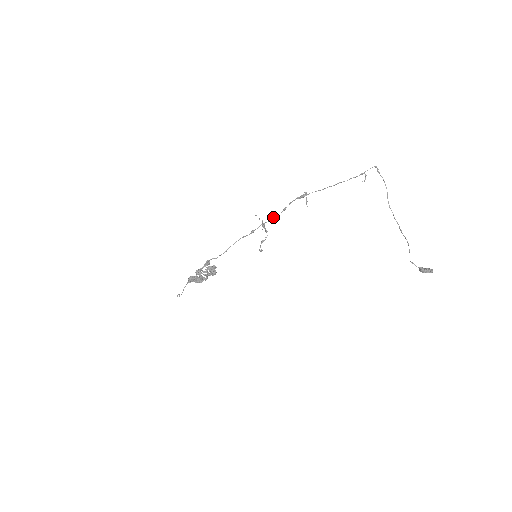
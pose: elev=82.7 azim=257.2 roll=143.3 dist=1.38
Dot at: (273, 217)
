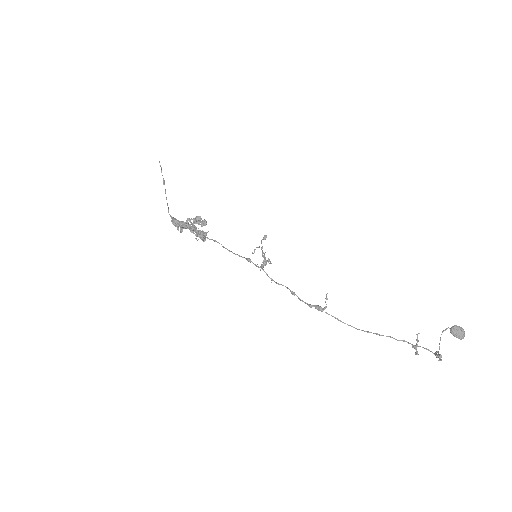
Dot at: (276, 283)
